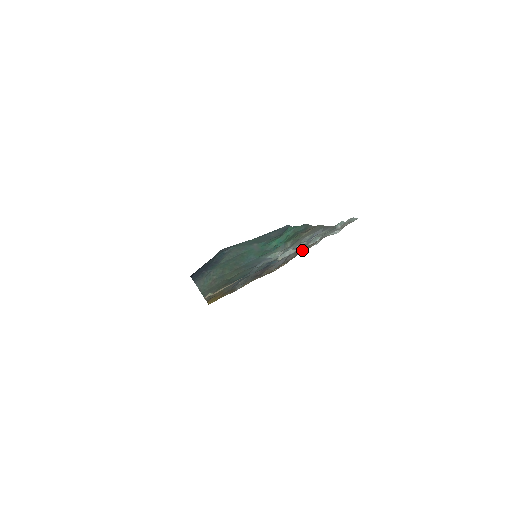
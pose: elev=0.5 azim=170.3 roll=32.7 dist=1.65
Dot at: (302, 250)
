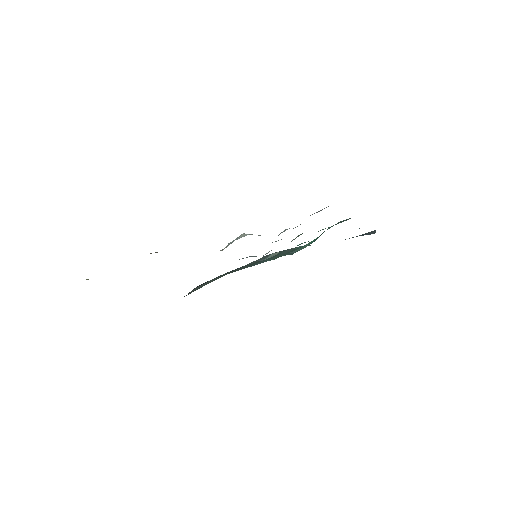
Dot at: occluded
